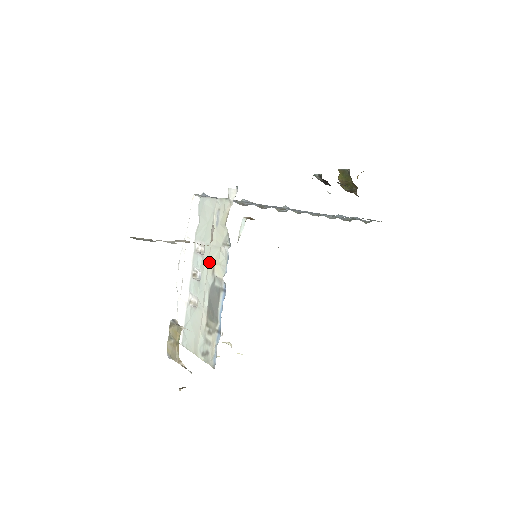
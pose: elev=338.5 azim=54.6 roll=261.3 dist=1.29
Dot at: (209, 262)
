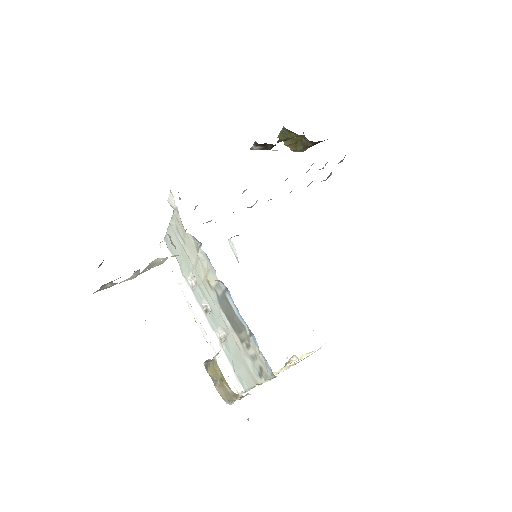
Dot at: (203, 282)
